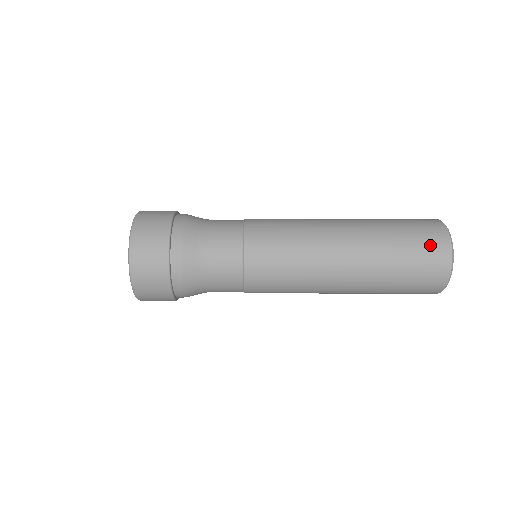
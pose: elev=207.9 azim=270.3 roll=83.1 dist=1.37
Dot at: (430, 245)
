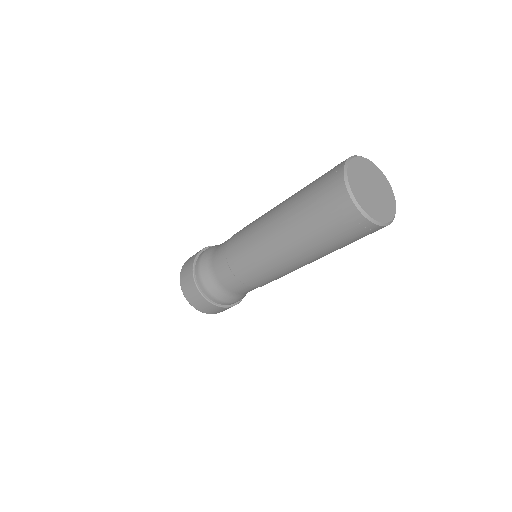
Dot at: (332, 169)
